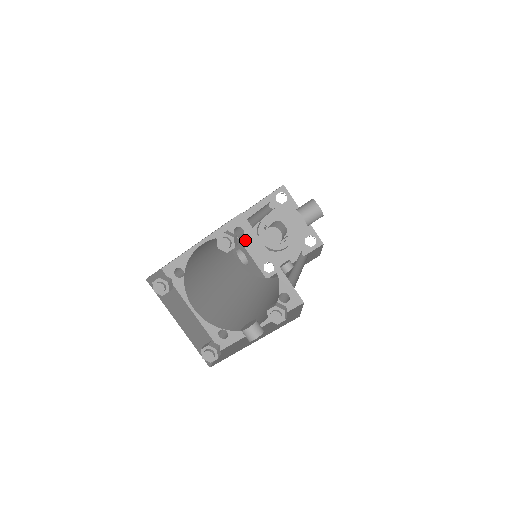
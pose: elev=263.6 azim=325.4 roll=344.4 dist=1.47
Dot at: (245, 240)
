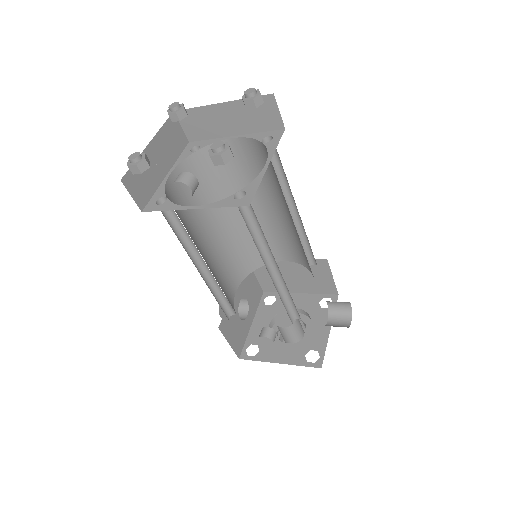
Dot at: (261, 313)
